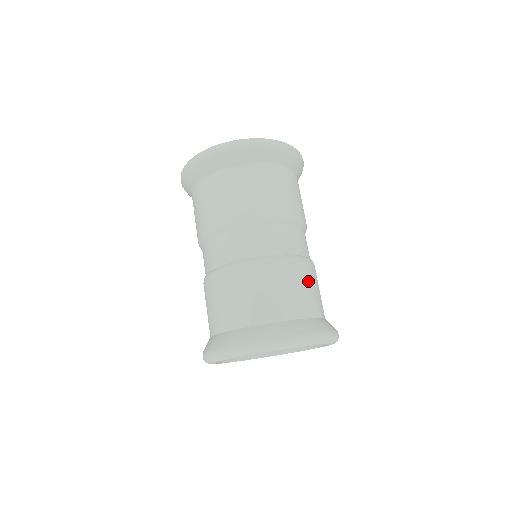
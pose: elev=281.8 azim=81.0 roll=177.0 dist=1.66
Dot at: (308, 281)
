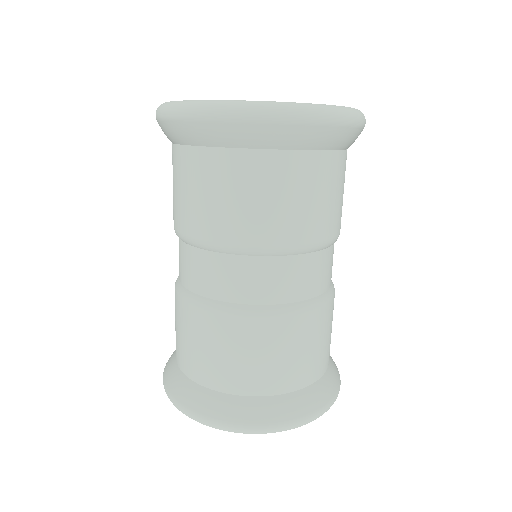
Dot at: (319, 334)
